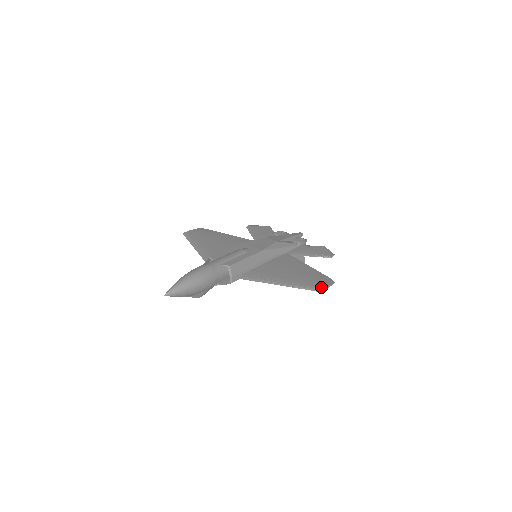
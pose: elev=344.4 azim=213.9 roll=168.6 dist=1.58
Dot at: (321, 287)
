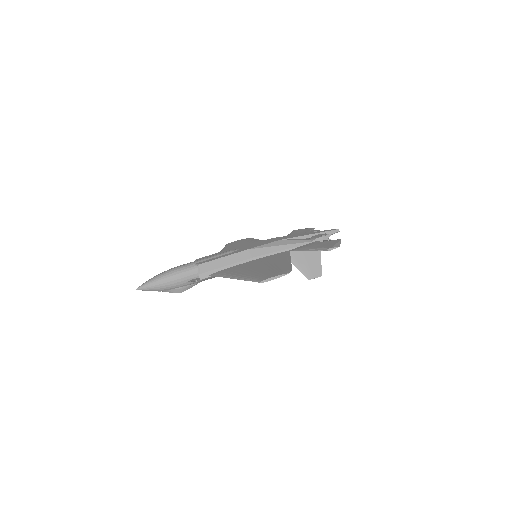
Dot at: (265, 278)
